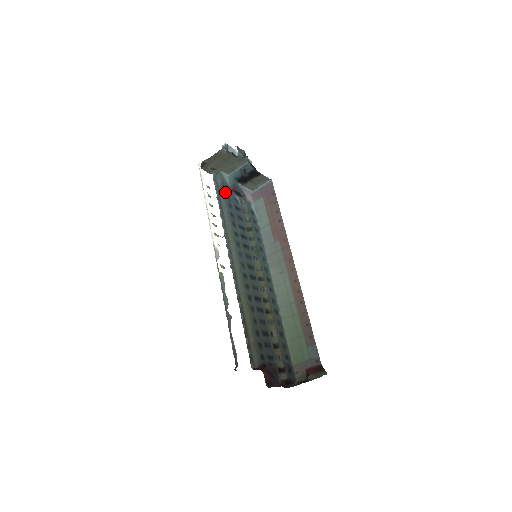
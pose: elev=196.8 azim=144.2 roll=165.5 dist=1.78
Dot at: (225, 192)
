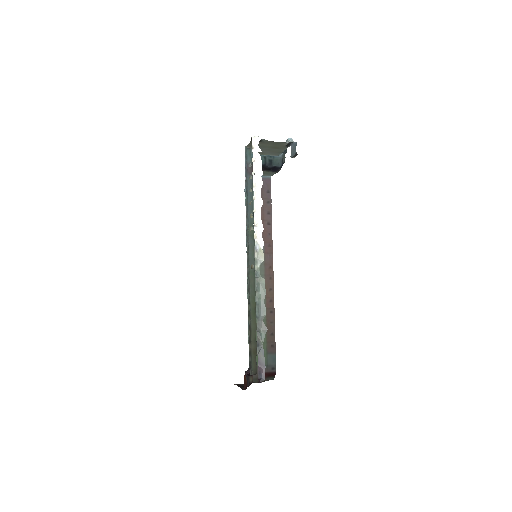
Dot at: occluded
